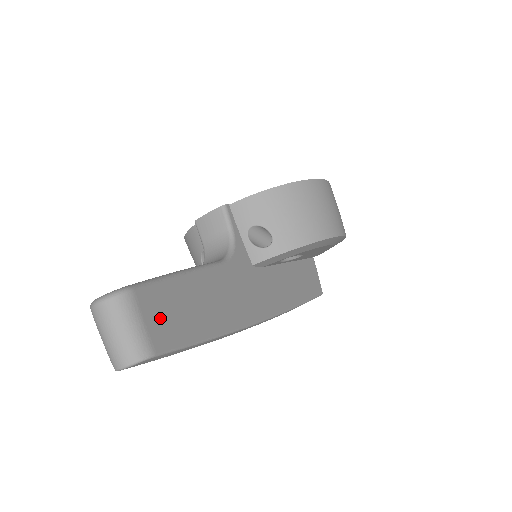
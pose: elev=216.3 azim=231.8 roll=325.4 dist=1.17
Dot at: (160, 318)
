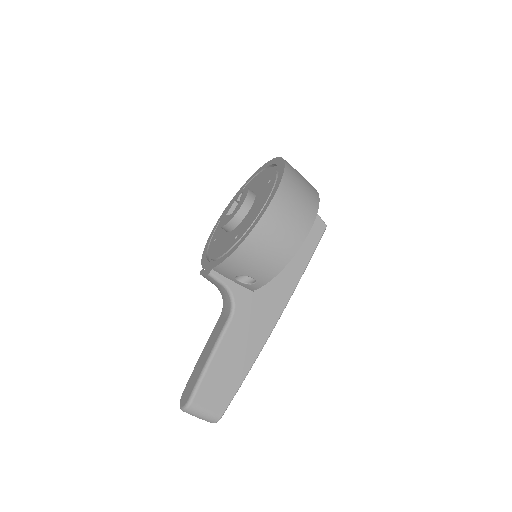
Dot at: (214, 398)
